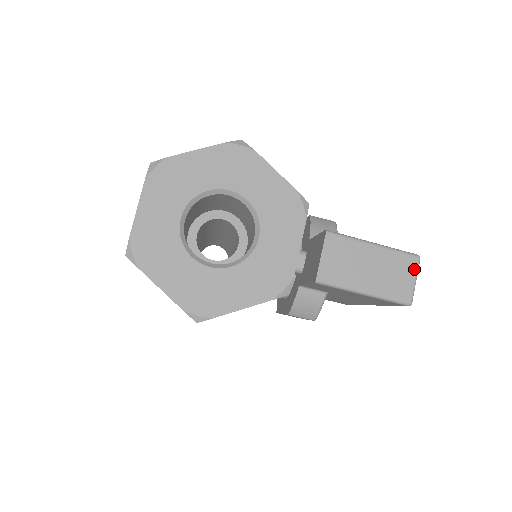
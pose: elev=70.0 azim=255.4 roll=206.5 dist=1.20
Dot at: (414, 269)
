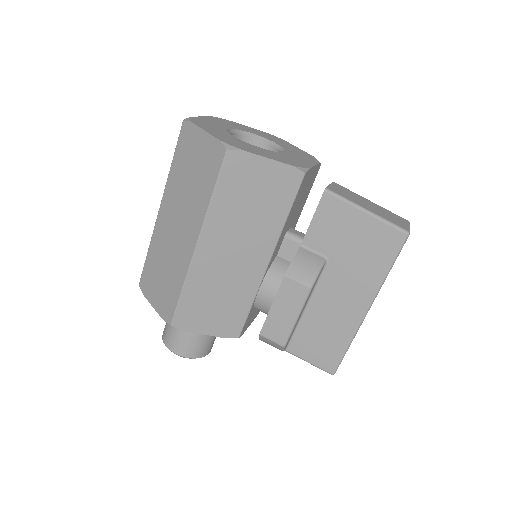
Dot at: (406, 222)
